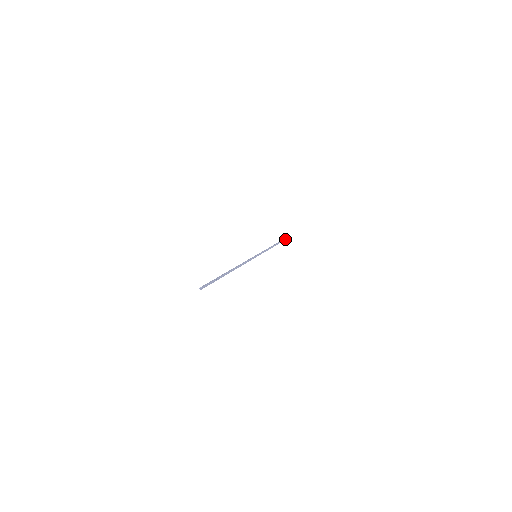
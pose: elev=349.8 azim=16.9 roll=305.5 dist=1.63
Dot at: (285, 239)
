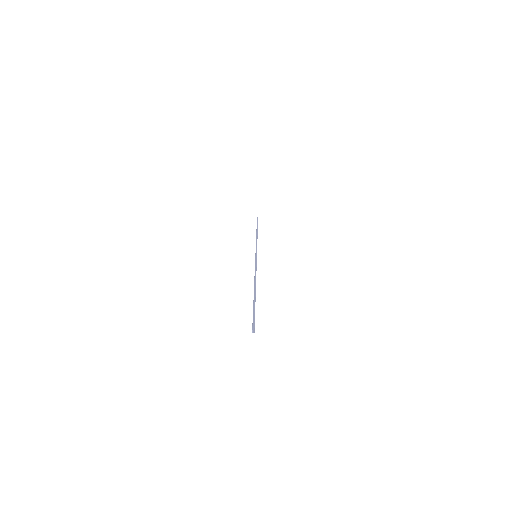
Dot at: occluded
